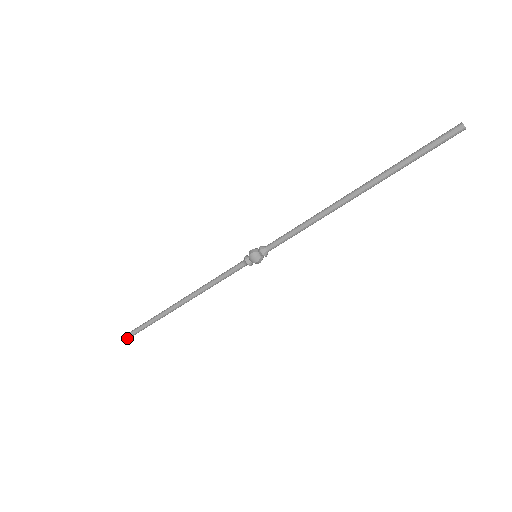
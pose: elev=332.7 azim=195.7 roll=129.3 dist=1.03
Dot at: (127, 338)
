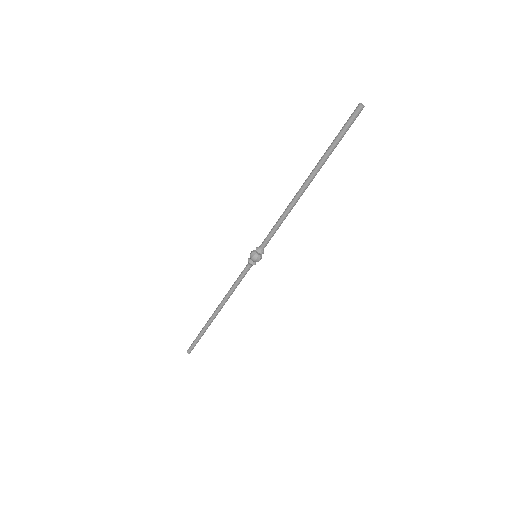
Dot at: (188, 351)
